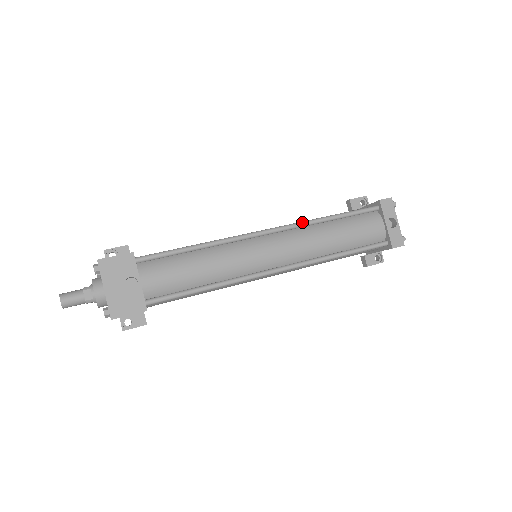
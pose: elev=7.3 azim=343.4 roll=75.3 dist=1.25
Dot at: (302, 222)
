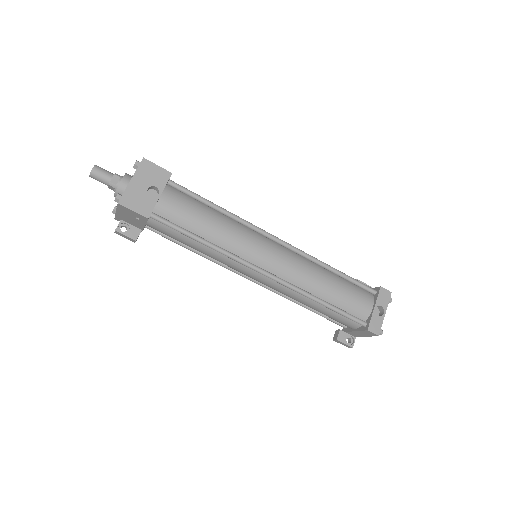
Dot at: (310, 255)
